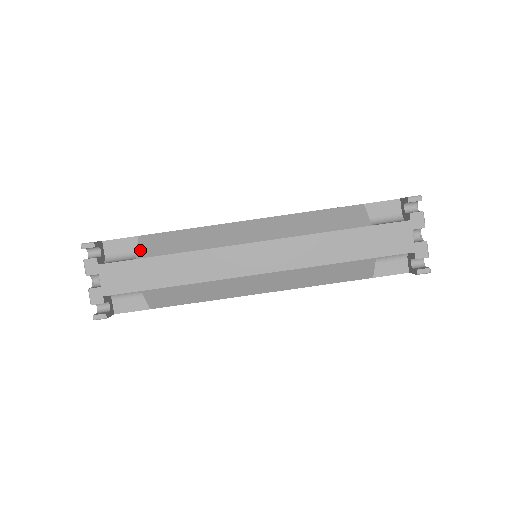
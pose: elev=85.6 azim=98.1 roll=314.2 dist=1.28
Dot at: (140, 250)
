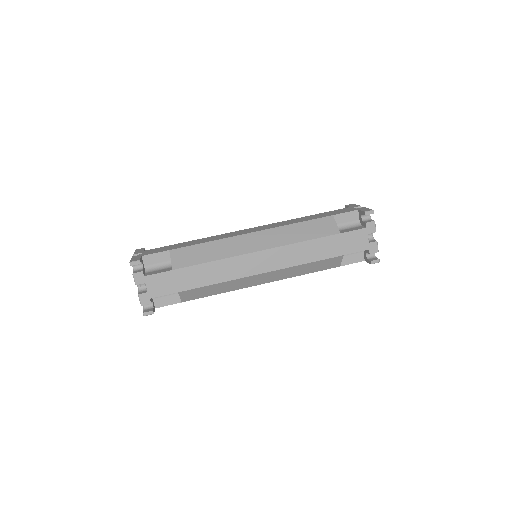
Dot at: (174, 262)
